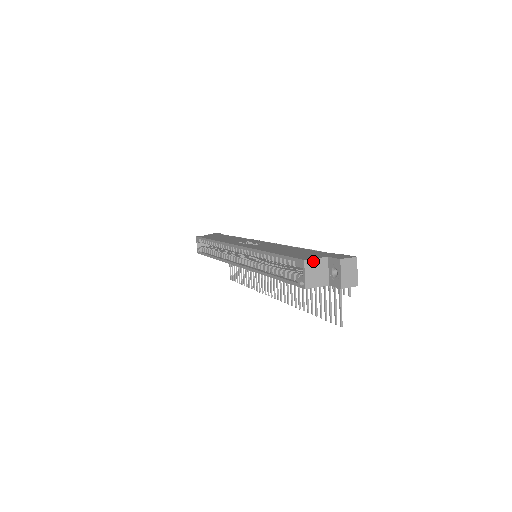
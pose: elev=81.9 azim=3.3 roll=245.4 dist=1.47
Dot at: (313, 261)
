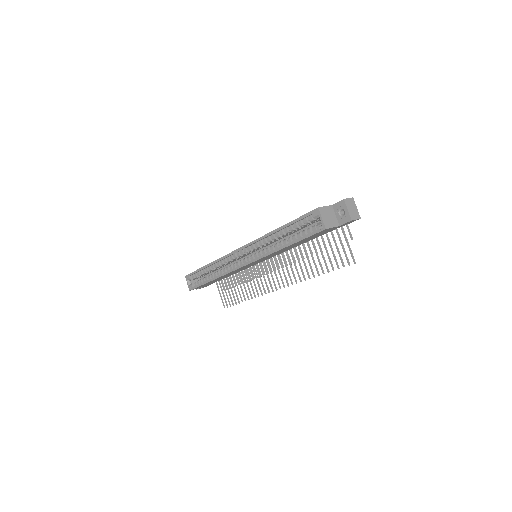
Dot at: (324, 208)
